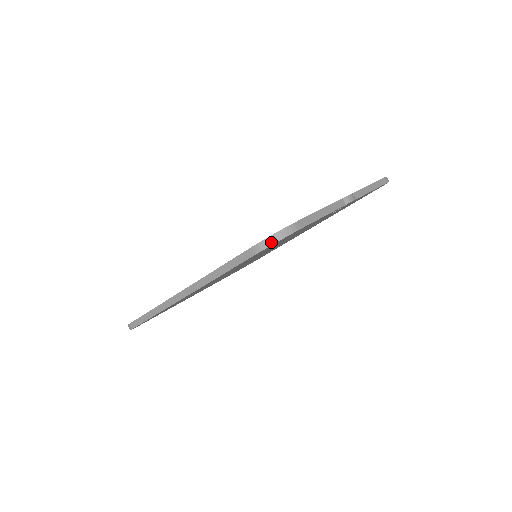
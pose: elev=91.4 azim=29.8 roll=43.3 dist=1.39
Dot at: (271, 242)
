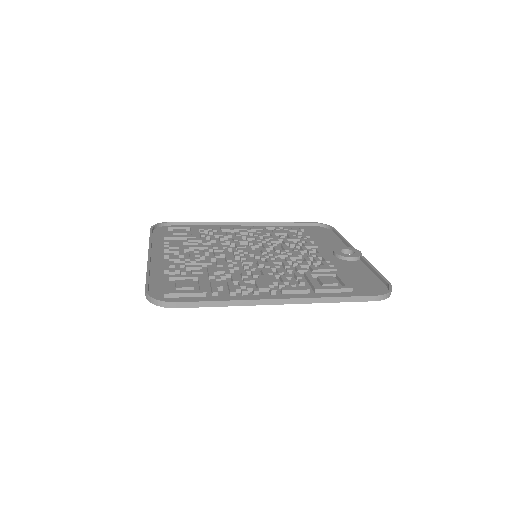
Dot at: (388, 296)
